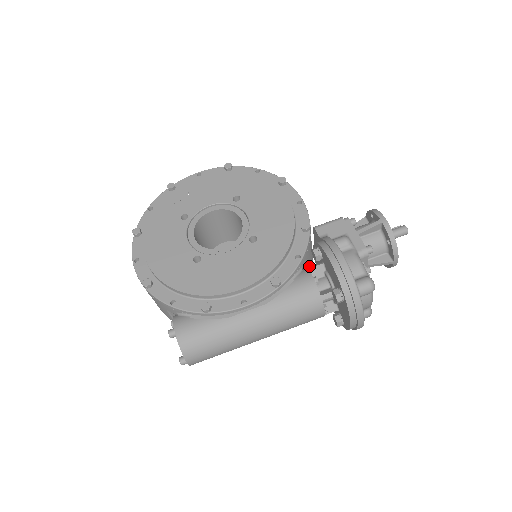
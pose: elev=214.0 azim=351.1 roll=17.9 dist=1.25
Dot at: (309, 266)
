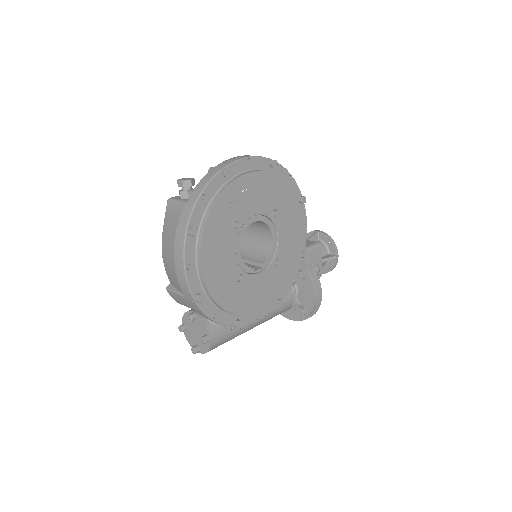
Dot at: occluded
